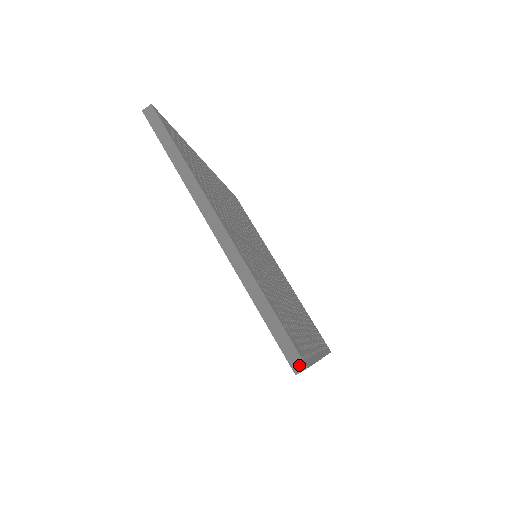
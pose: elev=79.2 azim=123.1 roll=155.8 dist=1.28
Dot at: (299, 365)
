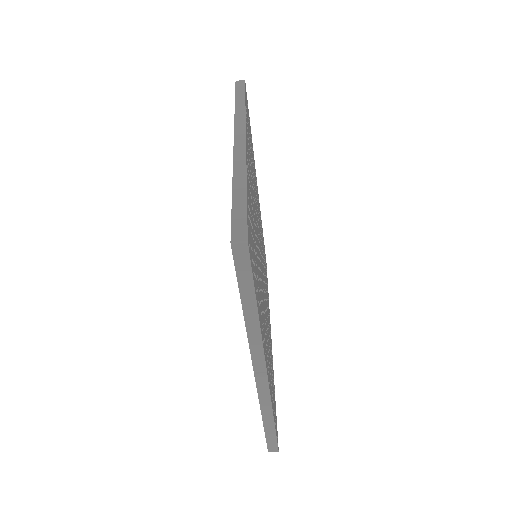
Dot at: (274, 450)
